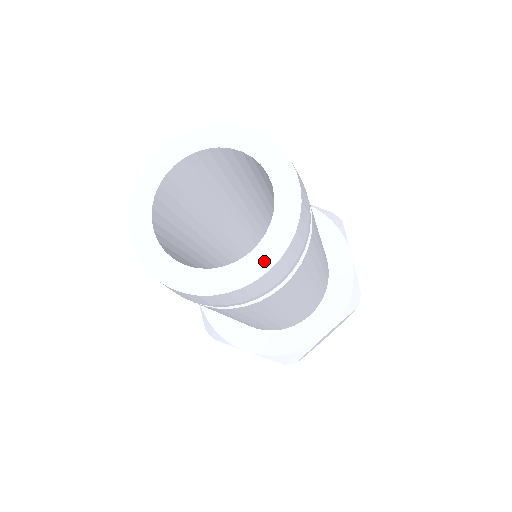
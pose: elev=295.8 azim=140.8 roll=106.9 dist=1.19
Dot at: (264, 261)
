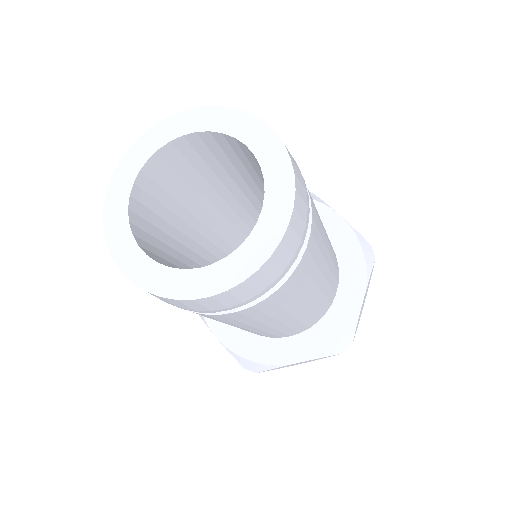
Dot at: (211, 284)
